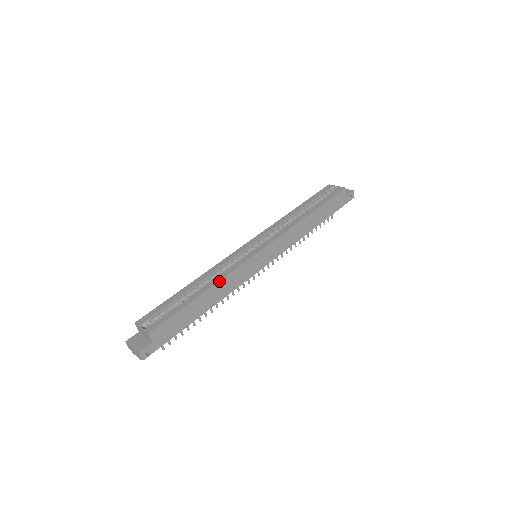
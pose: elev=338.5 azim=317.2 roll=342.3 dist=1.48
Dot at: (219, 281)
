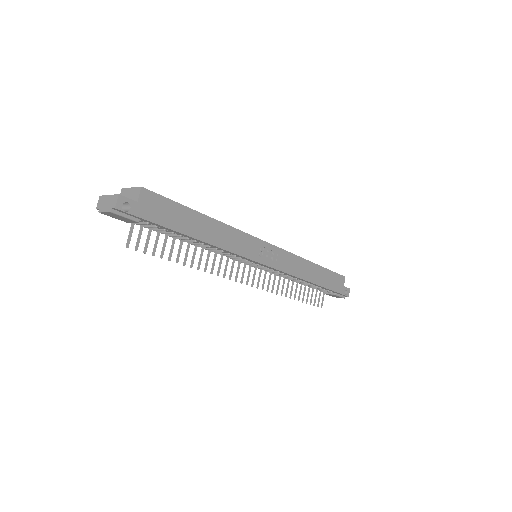
Dot at: (225, 224)
